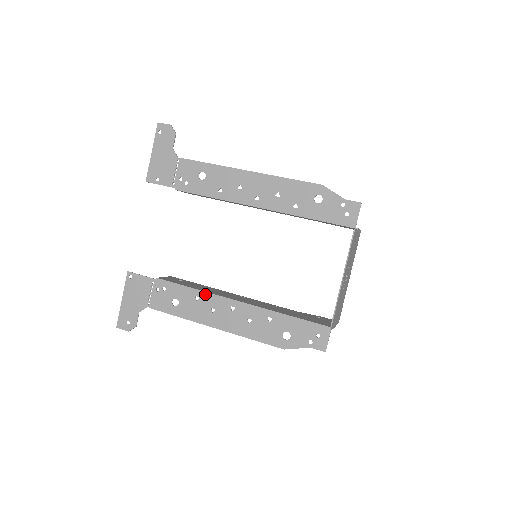
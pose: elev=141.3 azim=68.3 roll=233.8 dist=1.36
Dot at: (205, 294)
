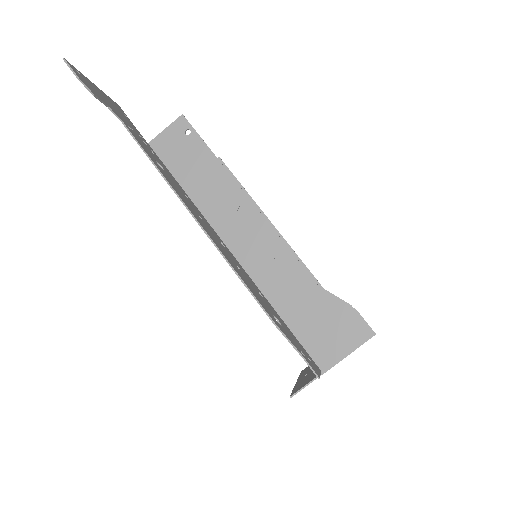
Dot at: occluded
